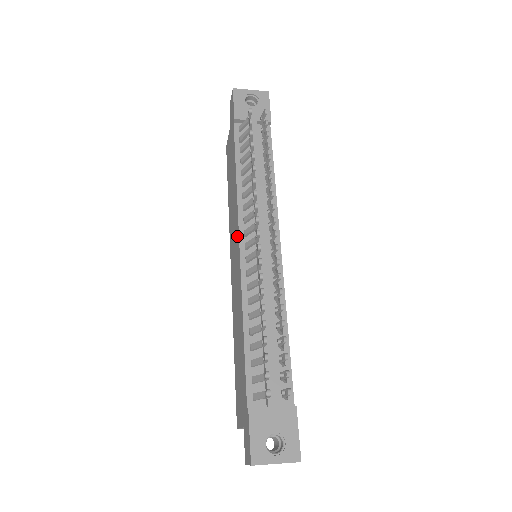
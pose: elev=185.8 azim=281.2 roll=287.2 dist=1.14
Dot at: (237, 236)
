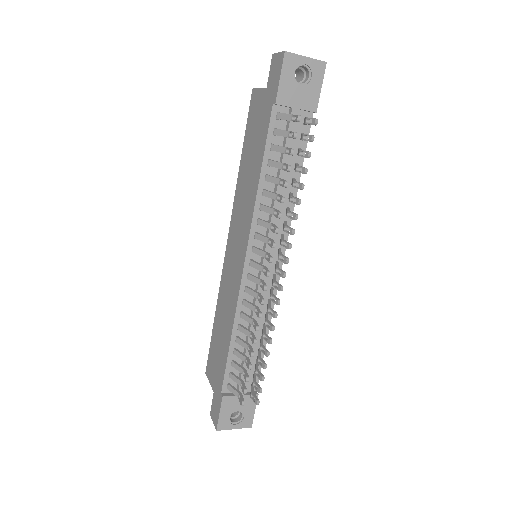
Dot at: (244, 245)
